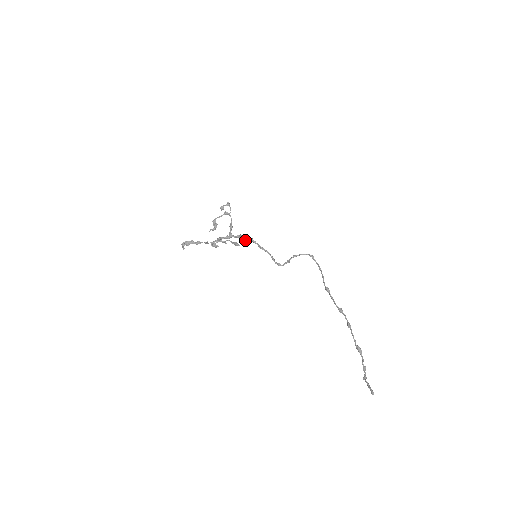
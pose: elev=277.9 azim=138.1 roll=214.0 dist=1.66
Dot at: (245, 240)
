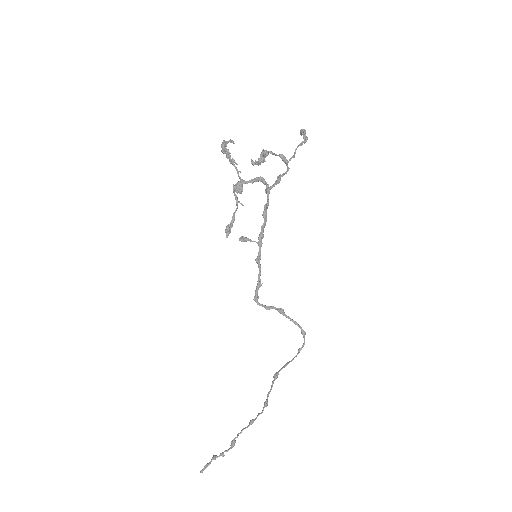
Dot at: occluded
